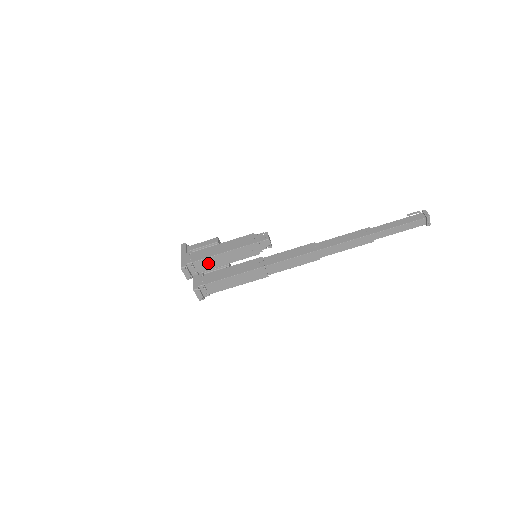
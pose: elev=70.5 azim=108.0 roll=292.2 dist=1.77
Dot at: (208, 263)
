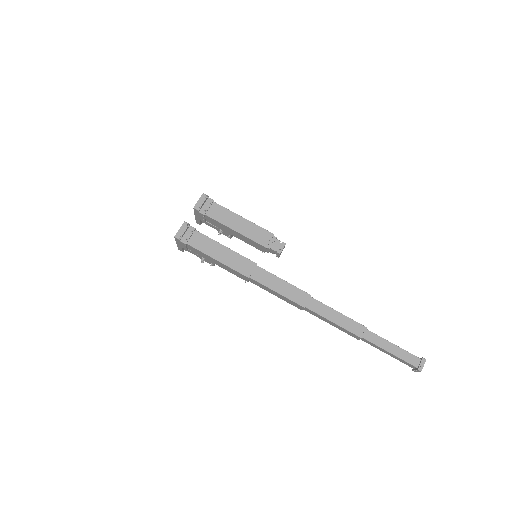
Dot at: (223, 214)
